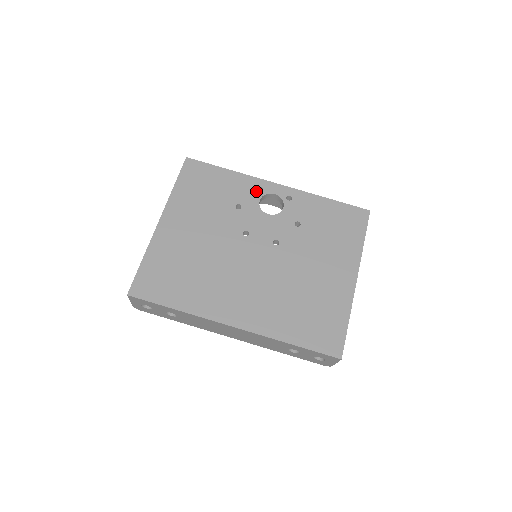
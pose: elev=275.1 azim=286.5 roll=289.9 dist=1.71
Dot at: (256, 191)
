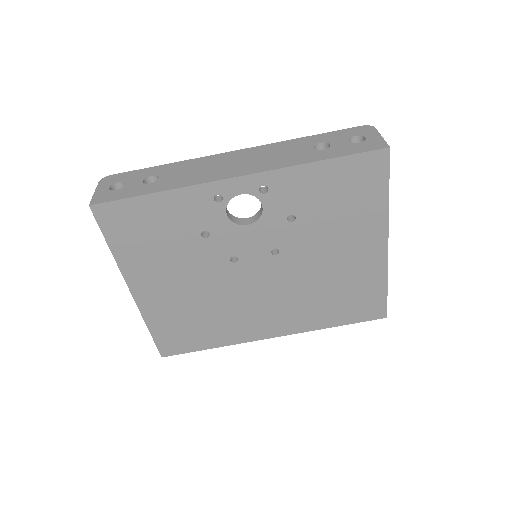
Dot at: (214, 204)
